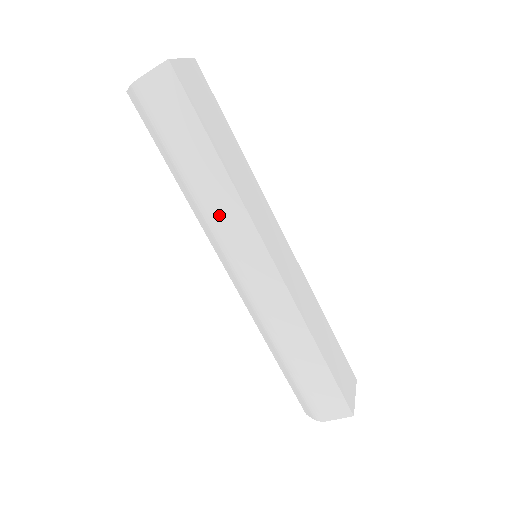
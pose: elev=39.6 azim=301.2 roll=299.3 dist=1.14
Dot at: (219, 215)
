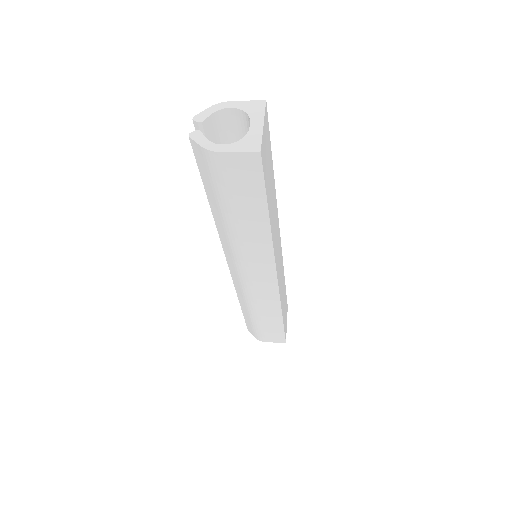
Dot at: (247, 249)
